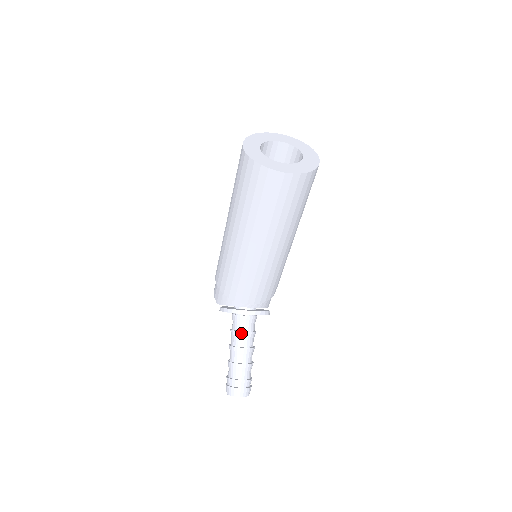
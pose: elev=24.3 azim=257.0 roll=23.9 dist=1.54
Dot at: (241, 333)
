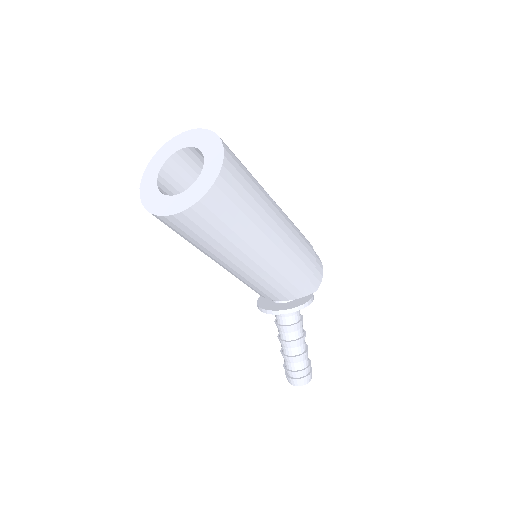
Dot at: (279, 327)
